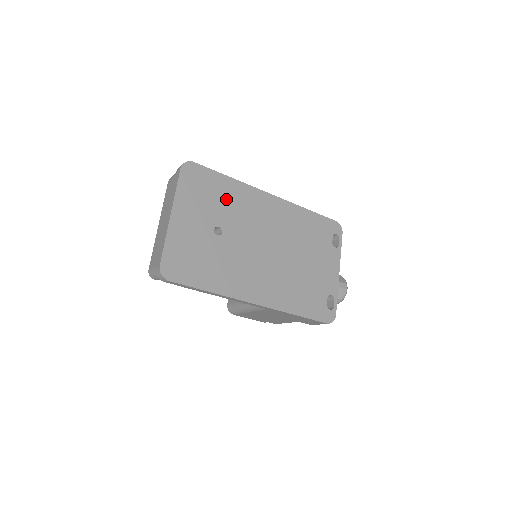
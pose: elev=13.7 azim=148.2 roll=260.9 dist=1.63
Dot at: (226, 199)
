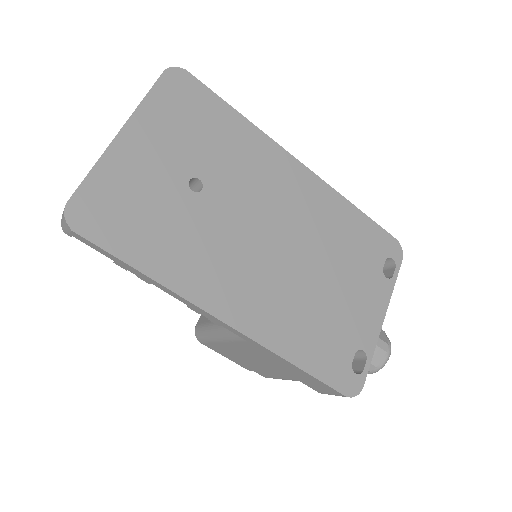
Dot at: (225, 143)
